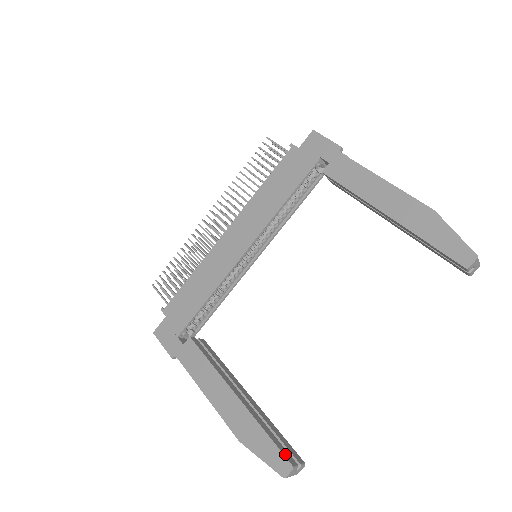
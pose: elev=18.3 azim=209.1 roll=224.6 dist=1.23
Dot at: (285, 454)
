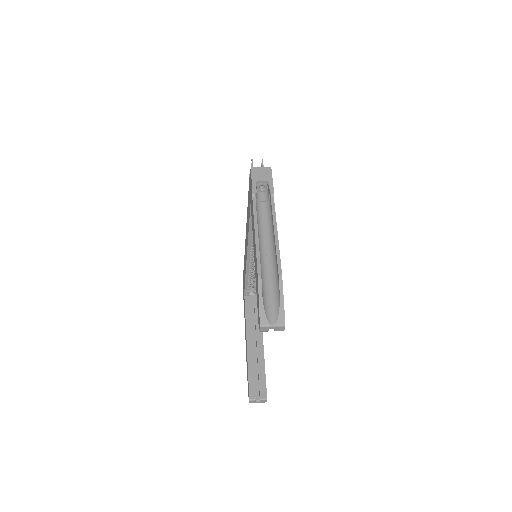
Dot at: (251, 391)
